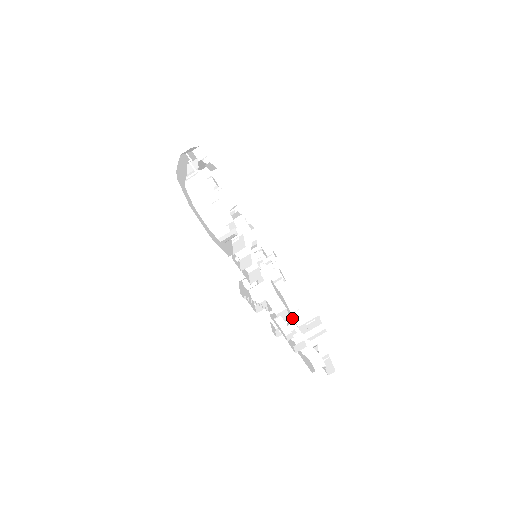
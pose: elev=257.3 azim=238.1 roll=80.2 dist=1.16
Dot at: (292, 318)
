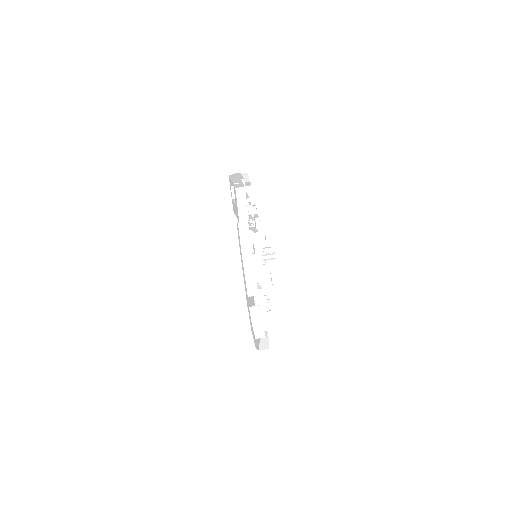
Dot at: occluded
